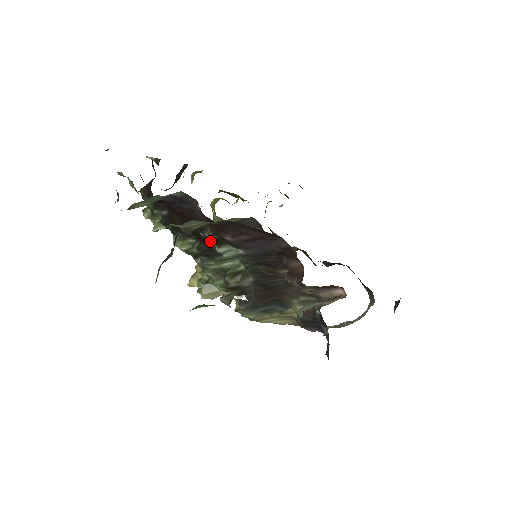
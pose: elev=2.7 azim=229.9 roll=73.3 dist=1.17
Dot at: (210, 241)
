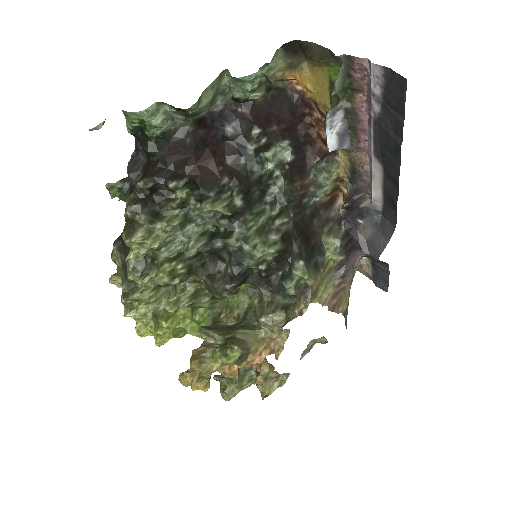
Dot at: (256, 155)
